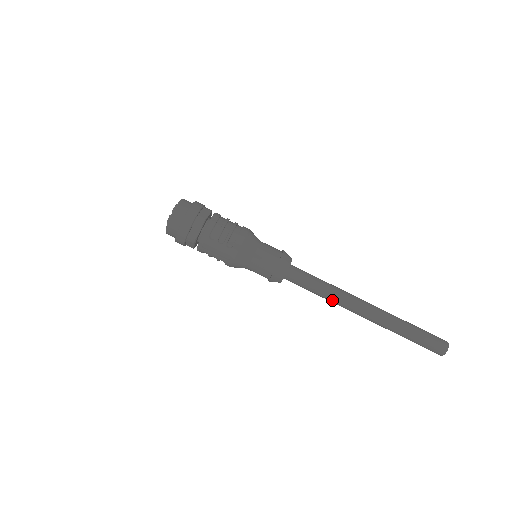
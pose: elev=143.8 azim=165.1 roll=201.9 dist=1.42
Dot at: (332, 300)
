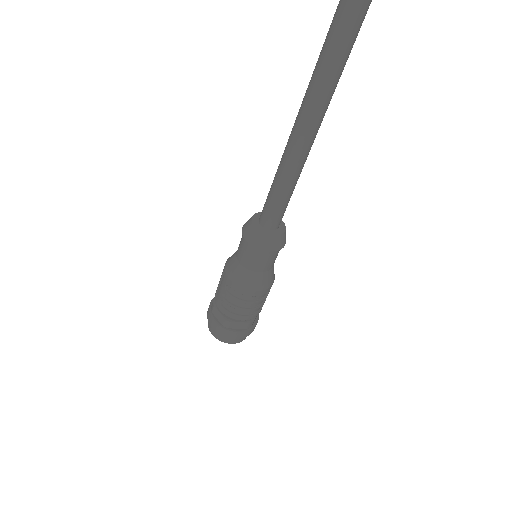
Dot at: (283, 161)
